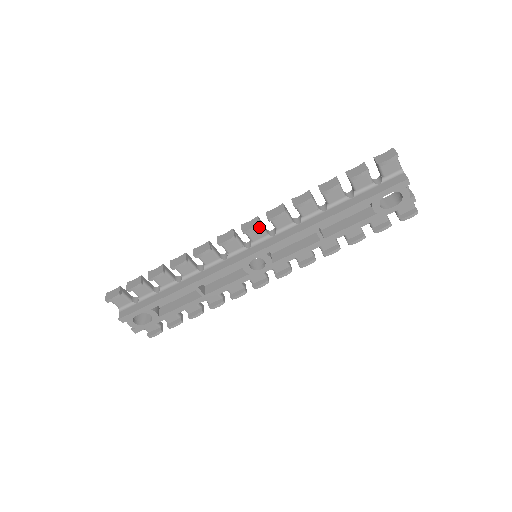
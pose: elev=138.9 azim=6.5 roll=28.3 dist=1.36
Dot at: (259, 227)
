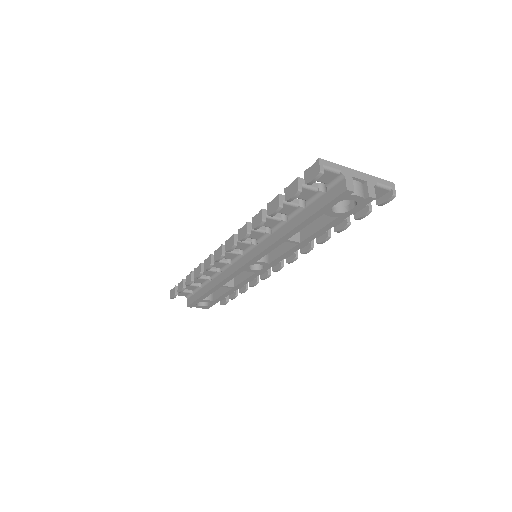
Dot at: (239, 243)
